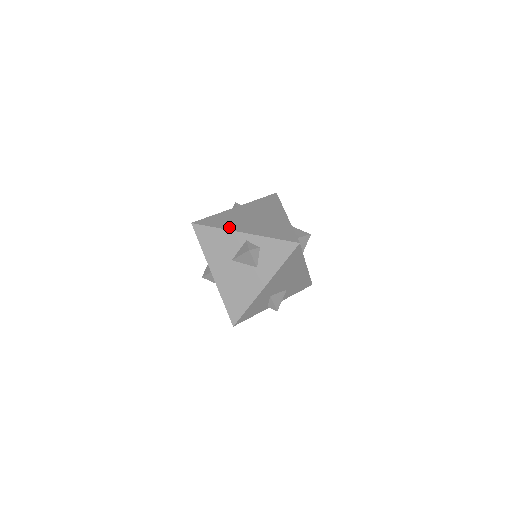
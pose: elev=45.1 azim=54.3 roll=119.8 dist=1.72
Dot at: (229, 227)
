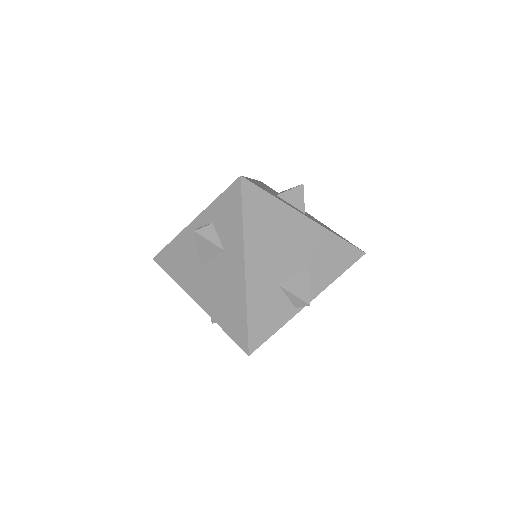
Dot at: occluded
